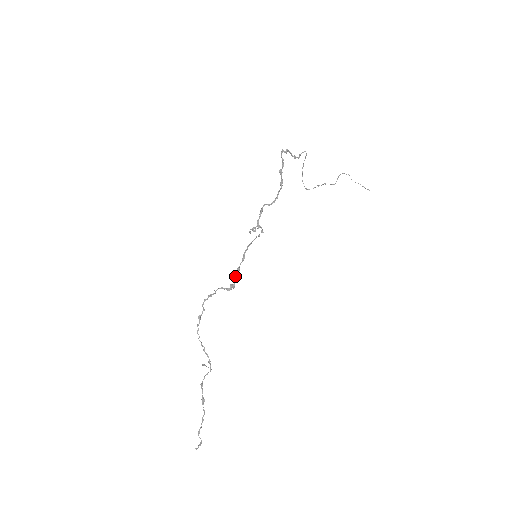
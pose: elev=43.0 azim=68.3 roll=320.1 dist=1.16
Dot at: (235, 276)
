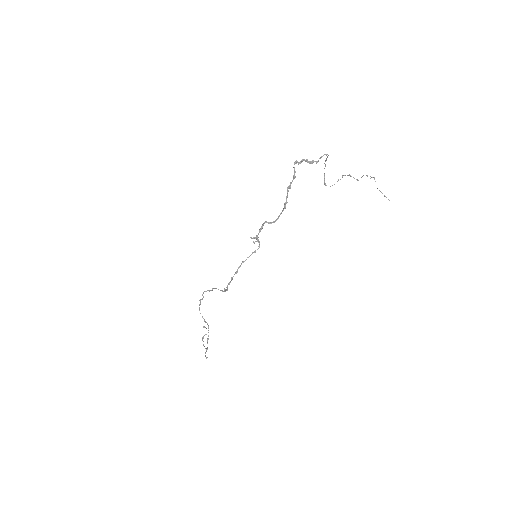
Dot at: (227, 286)
